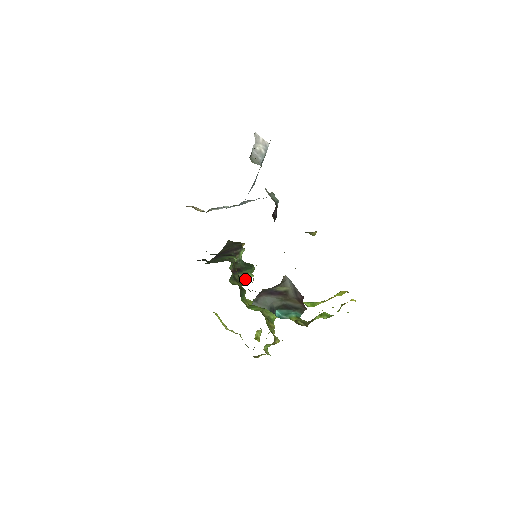
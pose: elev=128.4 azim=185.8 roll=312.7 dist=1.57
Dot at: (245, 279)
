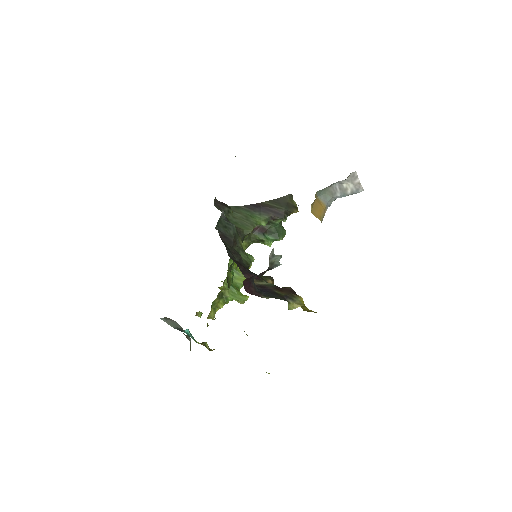
Dot at: (260, 242)
